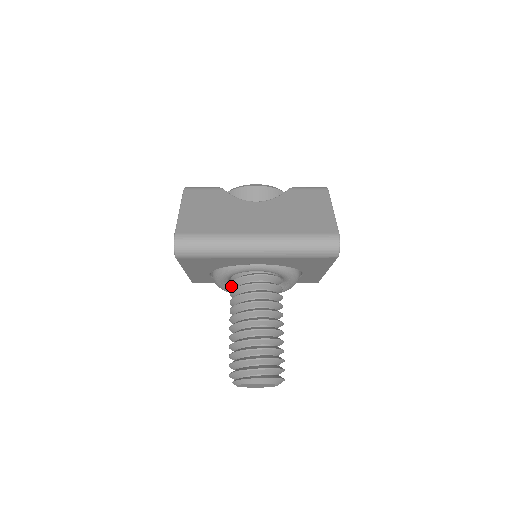
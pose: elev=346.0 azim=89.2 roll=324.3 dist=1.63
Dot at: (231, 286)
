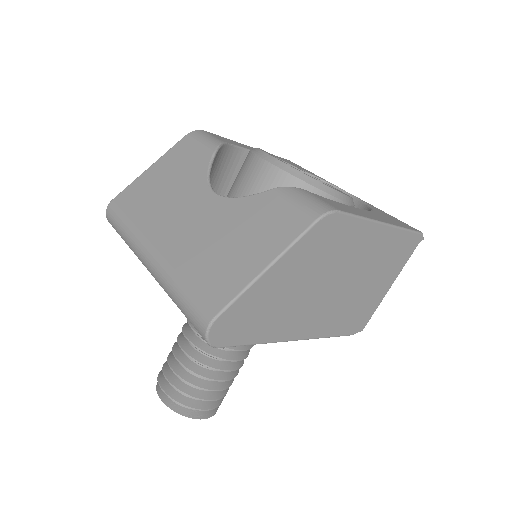
Dot at: occluded
